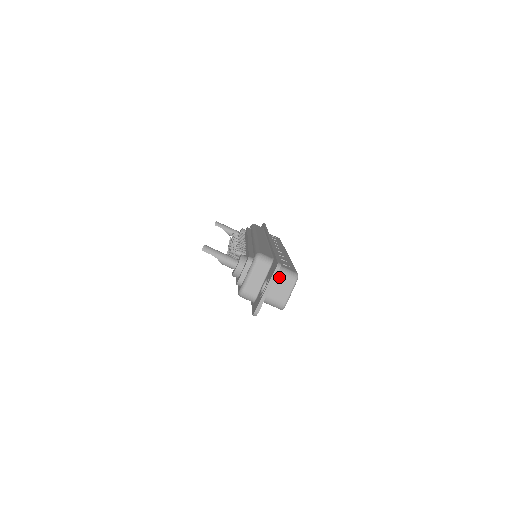
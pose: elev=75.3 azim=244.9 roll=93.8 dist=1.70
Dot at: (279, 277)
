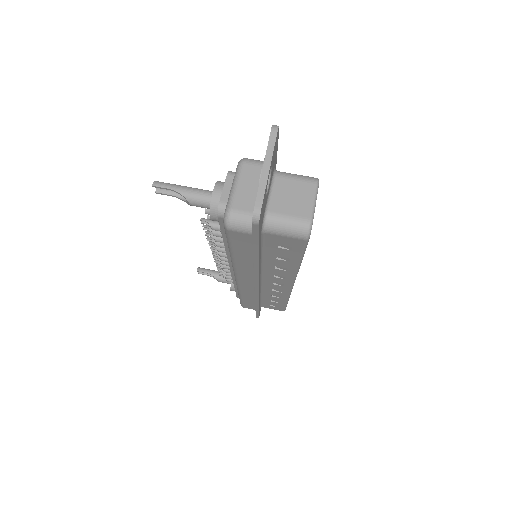
Dot at: (286, 182)
